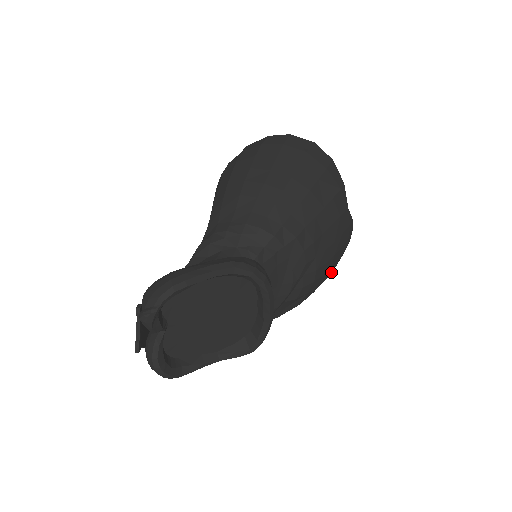
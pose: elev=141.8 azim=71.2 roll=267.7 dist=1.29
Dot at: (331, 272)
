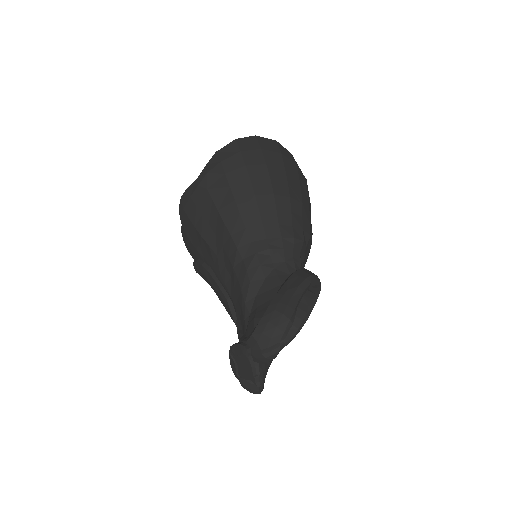
Dot at: occluded
